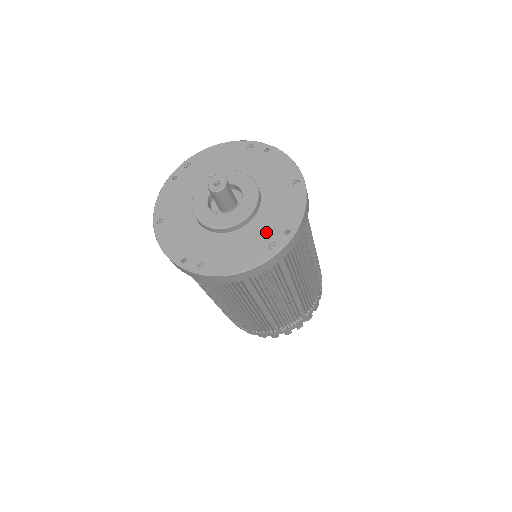
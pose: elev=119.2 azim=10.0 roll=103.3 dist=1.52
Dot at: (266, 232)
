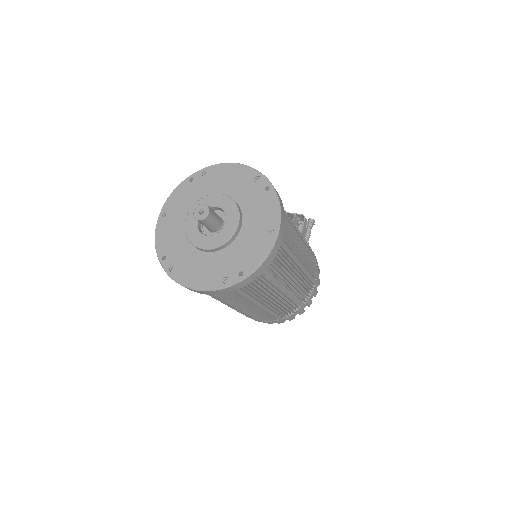
Dot at: (227, 265)
